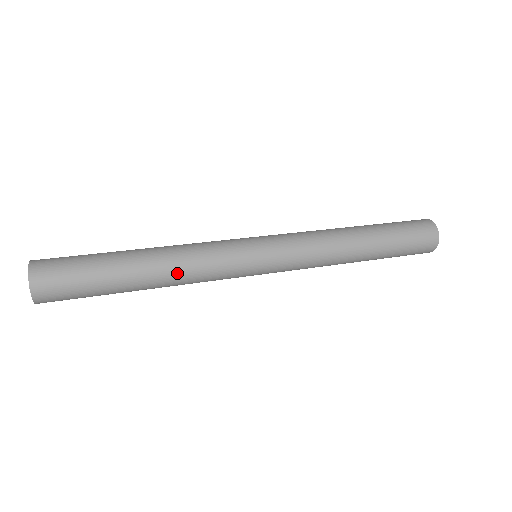
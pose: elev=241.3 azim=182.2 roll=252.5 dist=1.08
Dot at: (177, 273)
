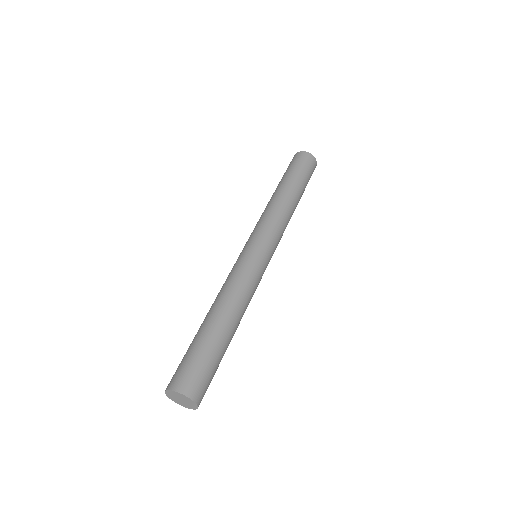
Dot at: occluded
